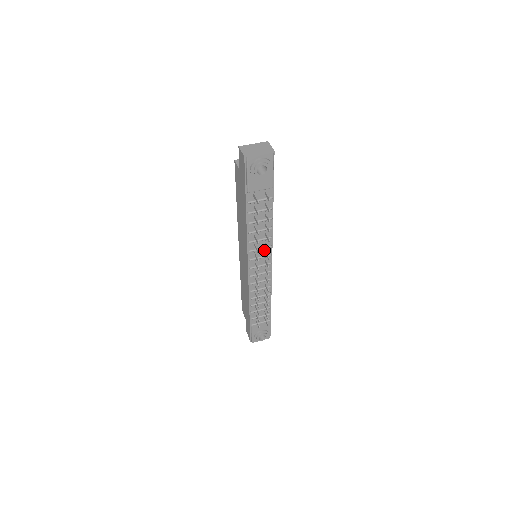
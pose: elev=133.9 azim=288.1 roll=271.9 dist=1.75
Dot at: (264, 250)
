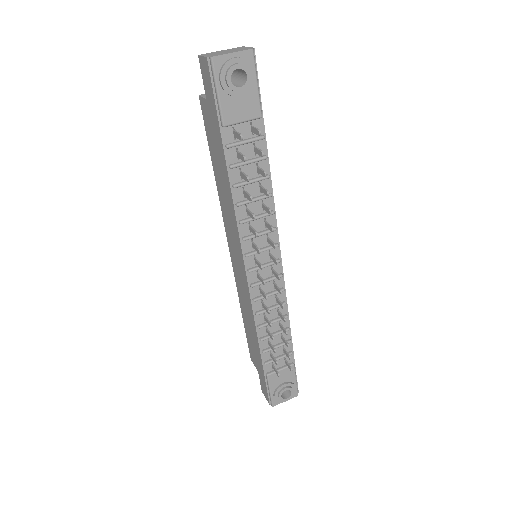
Dot at: (266, 237)
